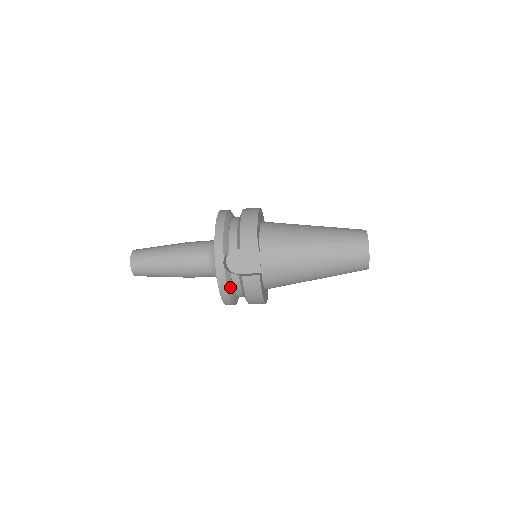
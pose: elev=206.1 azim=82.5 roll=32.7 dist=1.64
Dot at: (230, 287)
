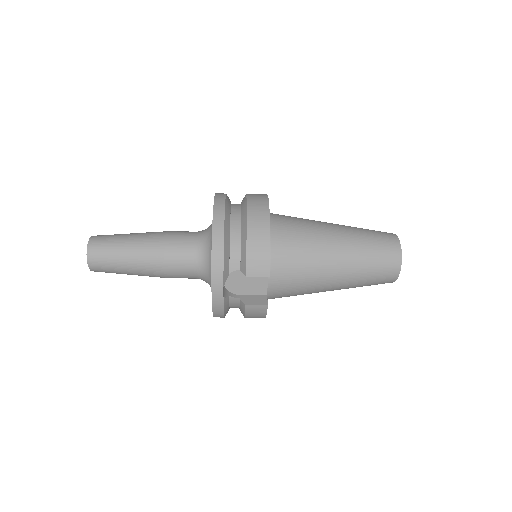
Dot at: (226, 309)
